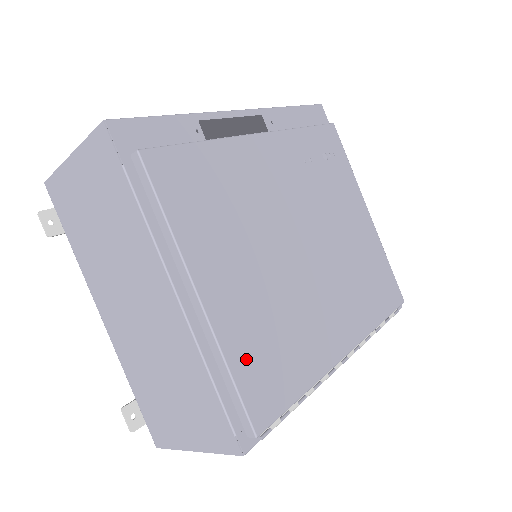
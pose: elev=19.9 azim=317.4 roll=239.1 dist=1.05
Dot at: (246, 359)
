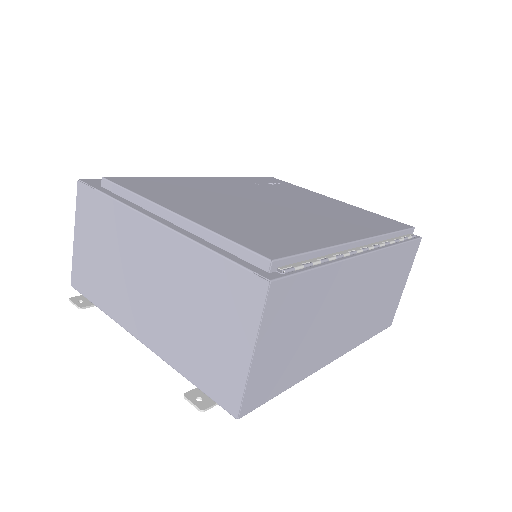
Dot at: (236, 233)
